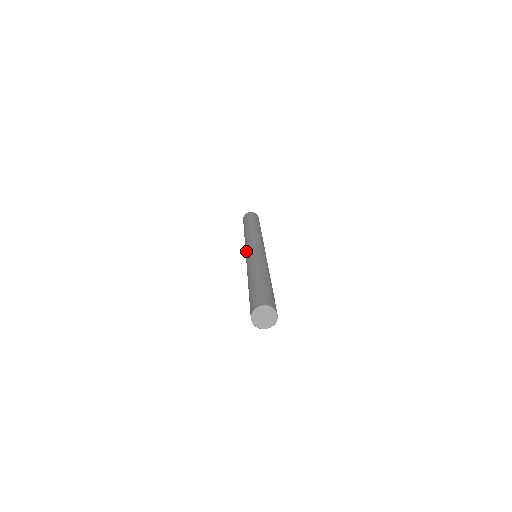
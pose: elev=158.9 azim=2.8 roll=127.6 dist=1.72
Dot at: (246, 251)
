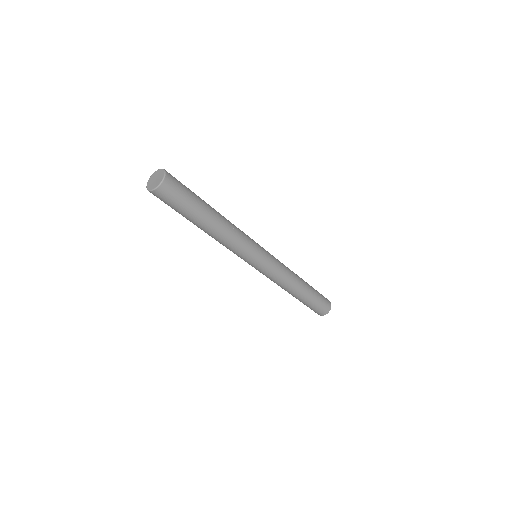
Dot at: occluded
